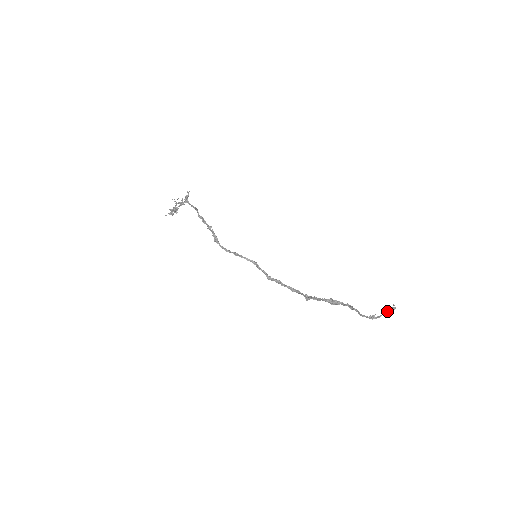
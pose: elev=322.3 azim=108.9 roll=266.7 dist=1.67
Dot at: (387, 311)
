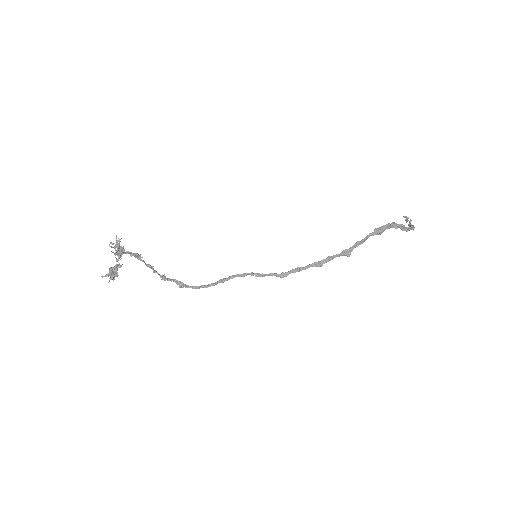
Dot at: (411, 220)
